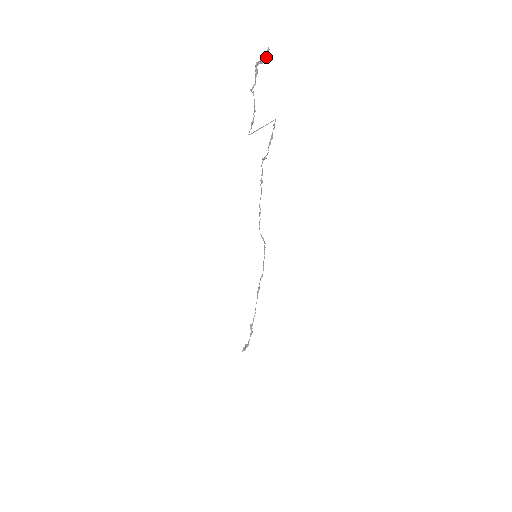
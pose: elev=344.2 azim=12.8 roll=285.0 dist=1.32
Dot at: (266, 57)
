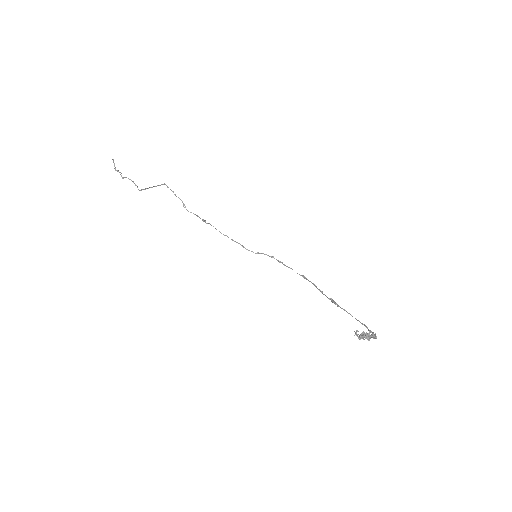
Dot at: (113, 160)
